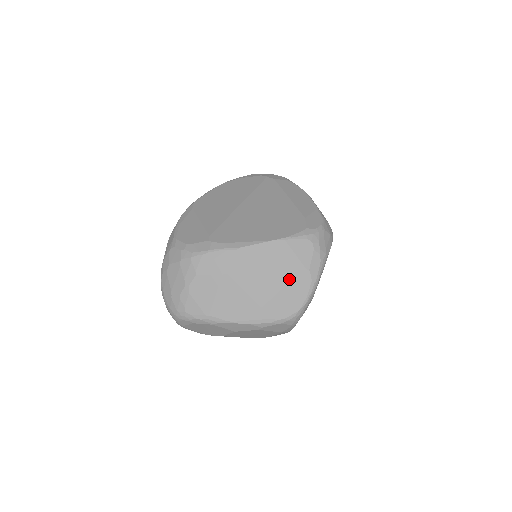
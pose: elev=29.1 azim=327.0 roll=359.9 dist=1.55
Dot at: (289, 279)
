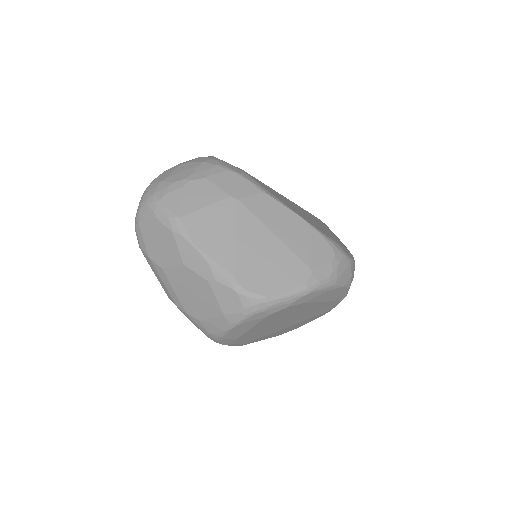
Dot at: (286, 260)
